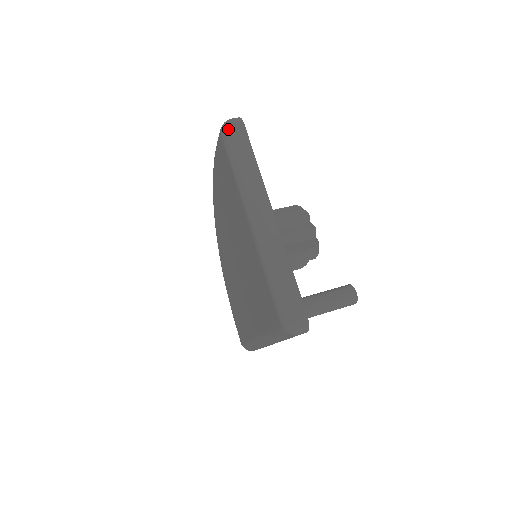
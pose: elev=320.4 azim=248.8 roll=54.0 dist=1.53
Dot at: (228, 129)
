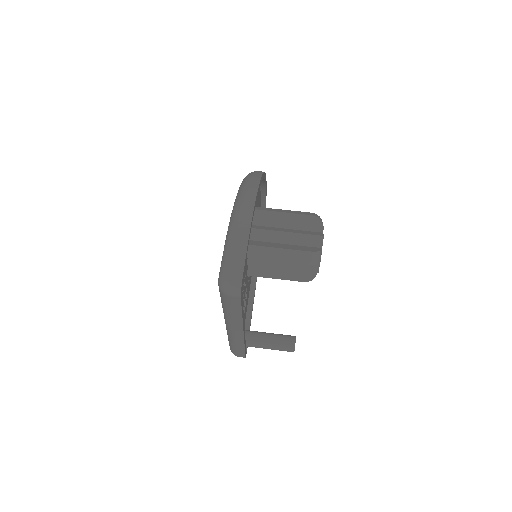
Dot at: (222, 293)
